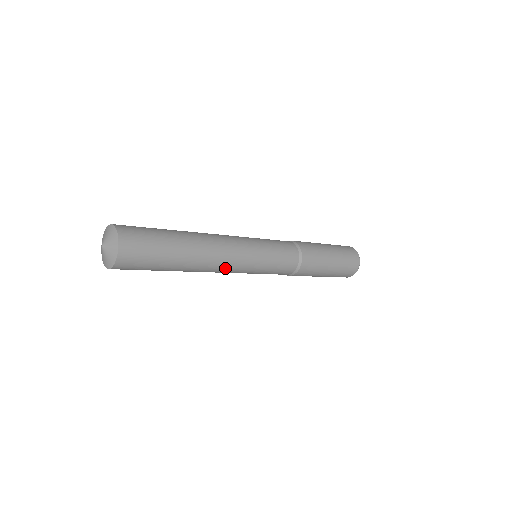
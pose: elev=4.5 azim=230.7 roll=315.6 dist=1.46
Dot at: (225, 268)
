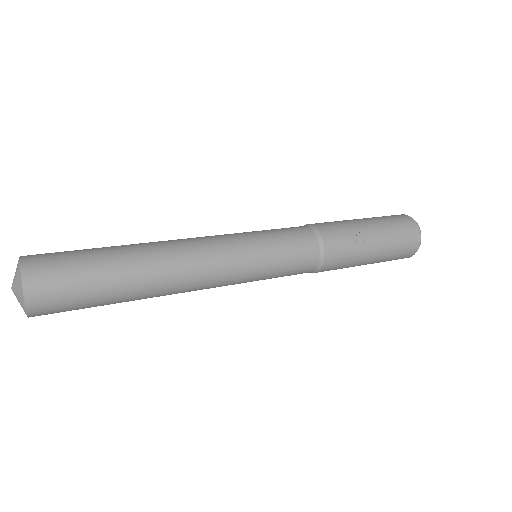
Dot at: (200, 289)
